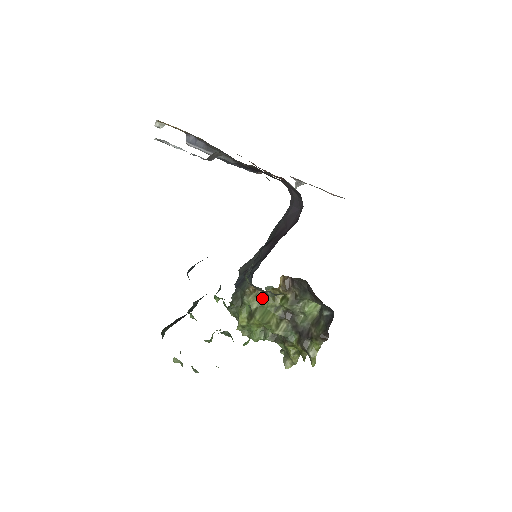
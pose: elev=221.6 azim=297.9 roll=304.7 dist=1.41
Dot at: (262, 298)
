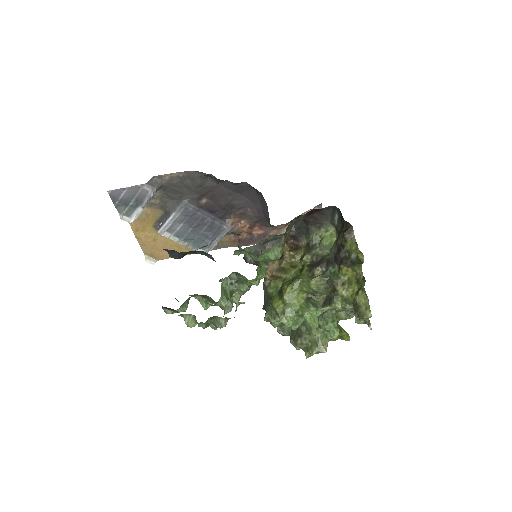
Dot at: (282, 275)
